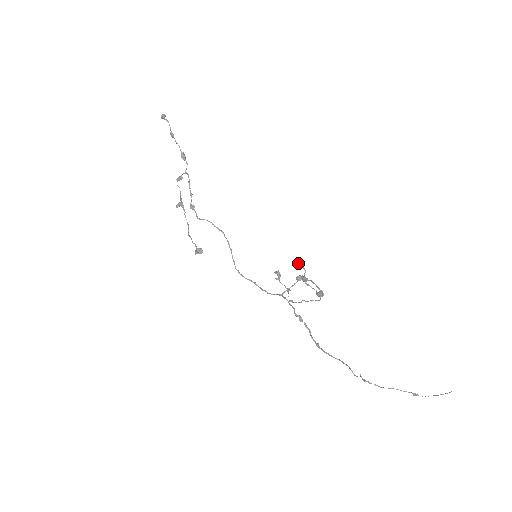
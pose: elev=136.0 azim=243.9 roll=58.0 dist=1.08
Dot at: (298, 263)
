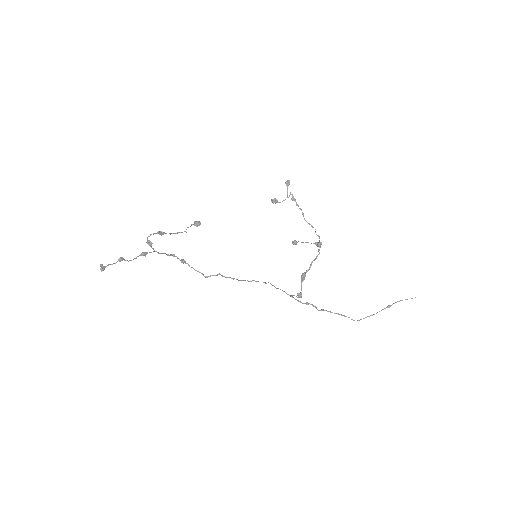
Dot at: occluded
